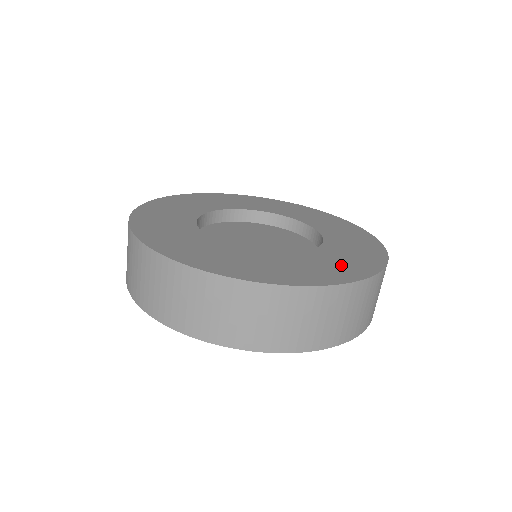
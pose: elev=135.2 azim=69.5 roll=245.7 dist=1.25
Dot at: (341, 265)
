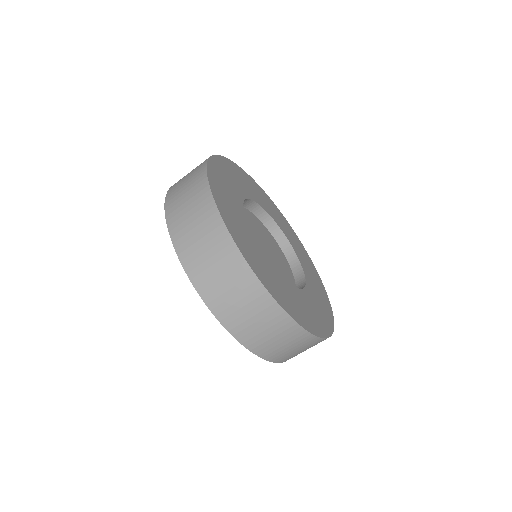
Dot at: (315, 316)
